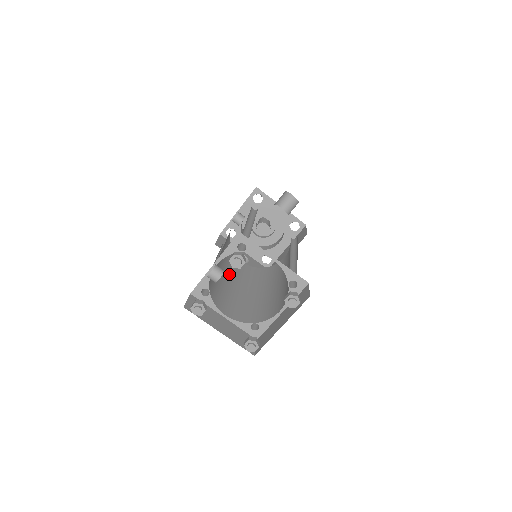
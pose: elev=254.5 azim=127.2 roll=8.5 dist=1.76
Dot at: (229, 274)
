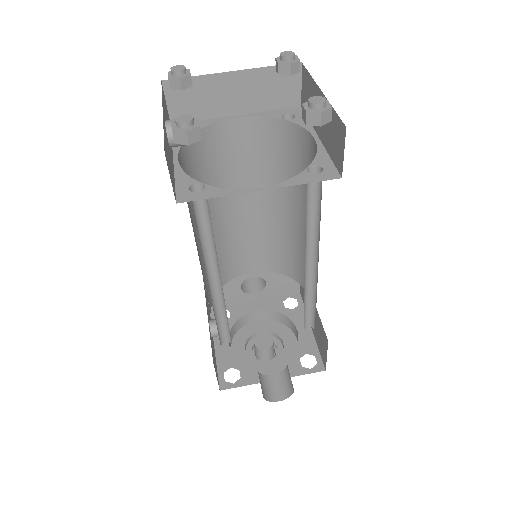
Dot at: occluded
